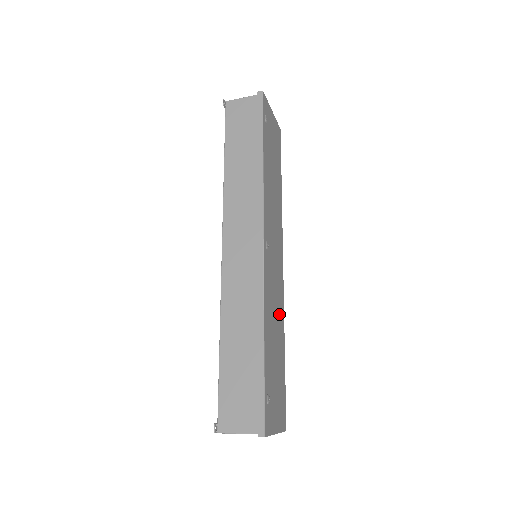
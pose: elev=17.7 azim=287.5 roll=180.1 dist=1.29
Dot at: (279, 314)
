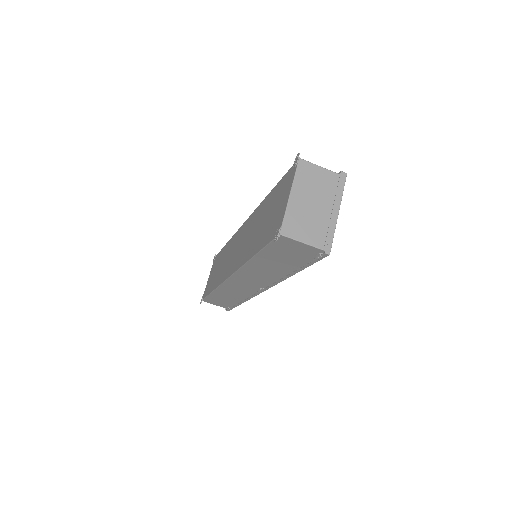
Dot at: occluded
